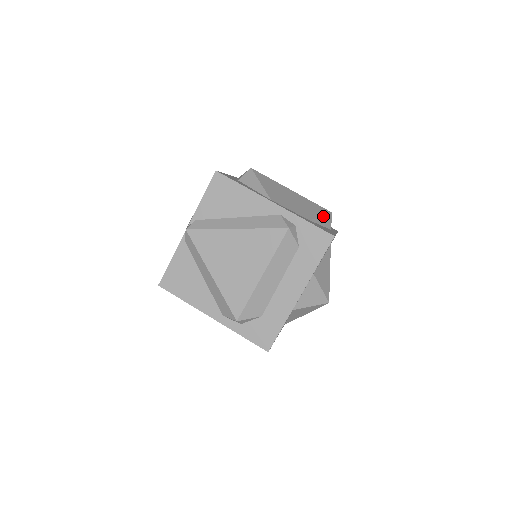
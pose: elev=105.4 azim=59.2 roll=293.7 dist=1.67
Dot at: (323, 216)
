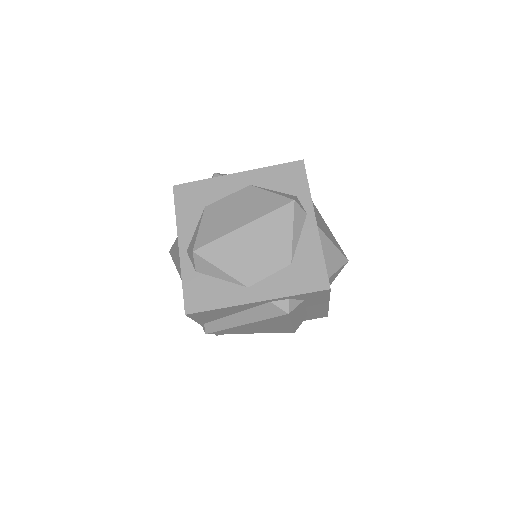
Dot at: (293, 226)
